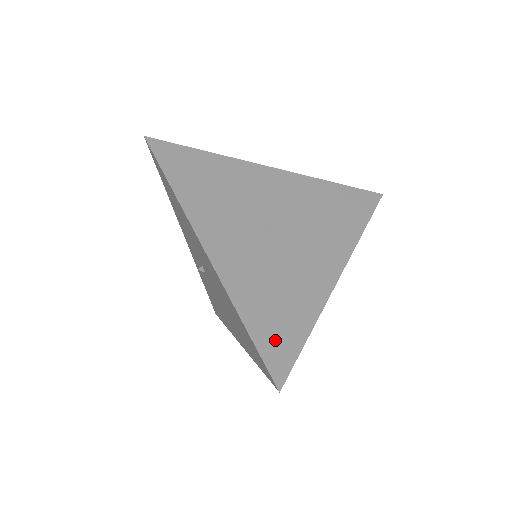
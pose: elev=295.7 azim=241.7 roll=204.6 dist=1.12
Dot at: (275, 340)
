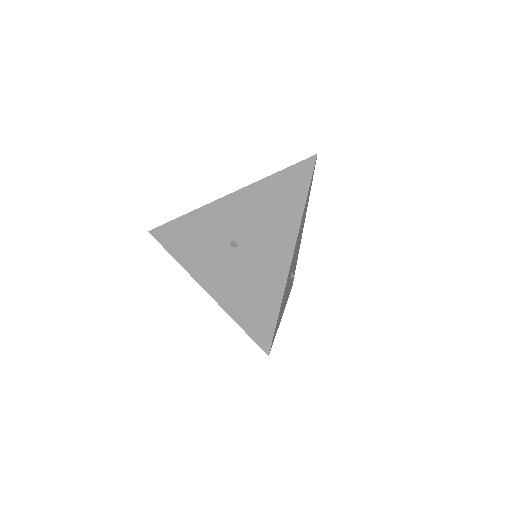
Dot at: (258, 323)
